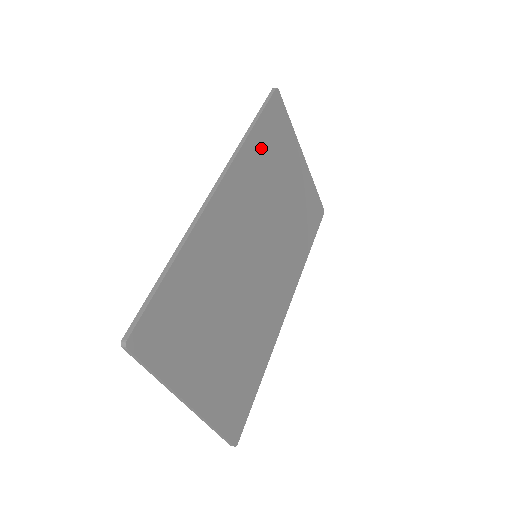
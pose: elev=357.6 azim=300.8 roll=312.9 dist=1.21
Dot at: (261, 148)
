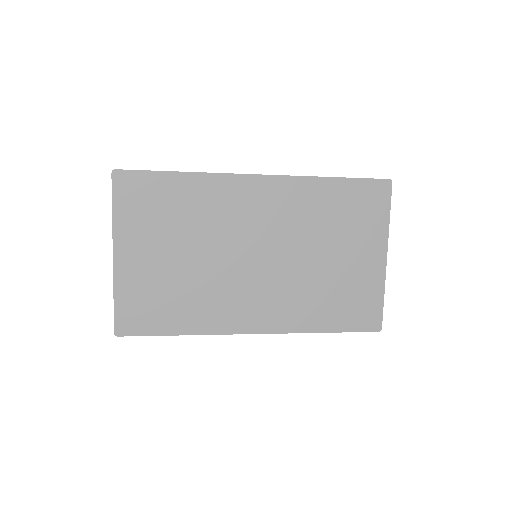
Dot at: (330, 198)
